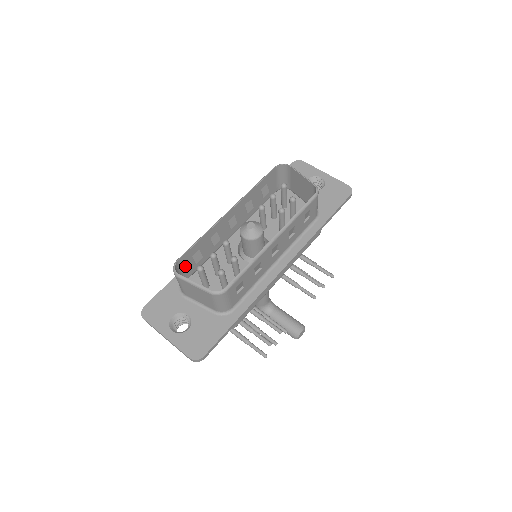
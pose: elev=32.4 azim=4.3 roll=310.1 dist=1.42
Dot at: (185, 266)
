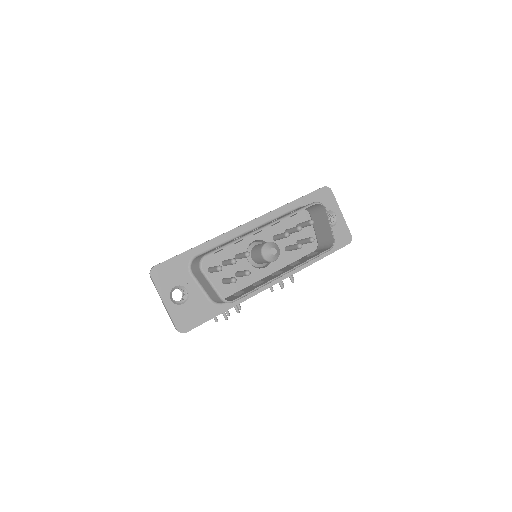
Dot at: occluded
